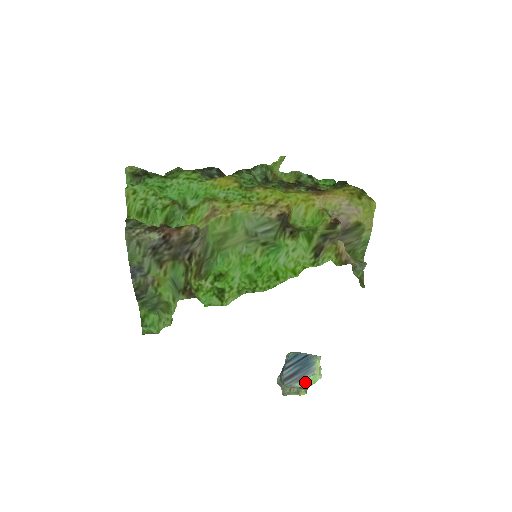
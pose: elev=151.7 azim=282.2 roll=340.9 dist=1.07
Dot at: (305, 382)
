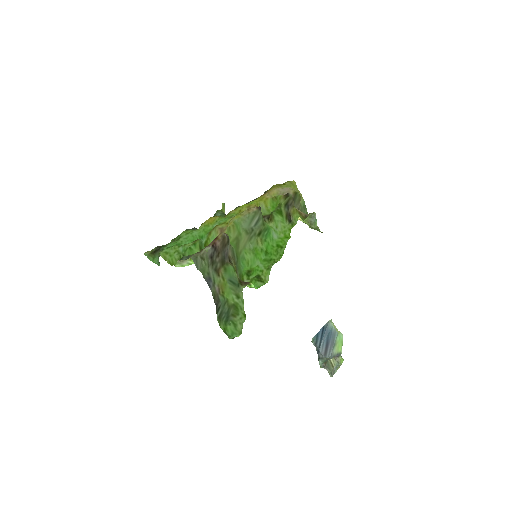
Dot at: (337, 346)
